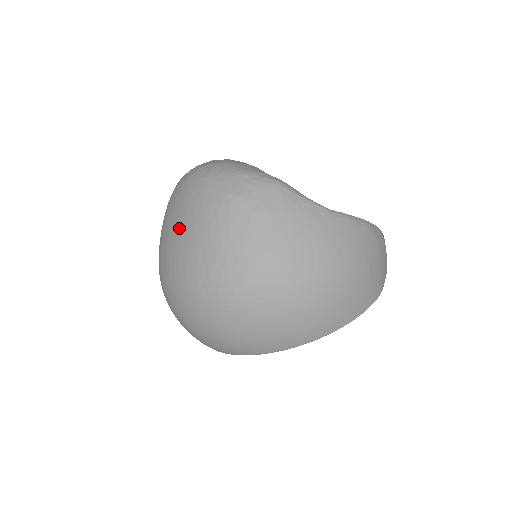
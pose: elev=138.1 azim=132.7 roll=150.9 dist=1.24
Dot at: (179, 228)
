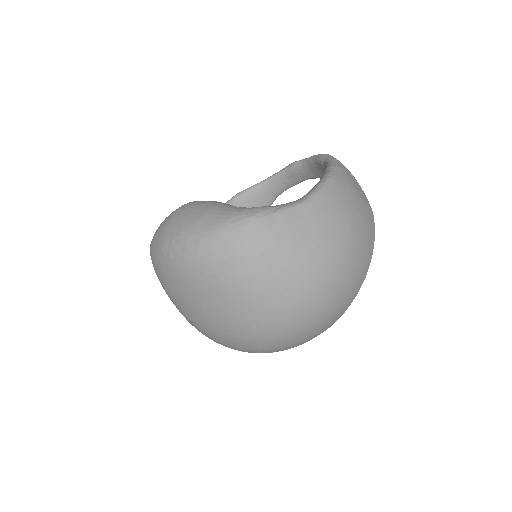
Dot at: (199, 304)
